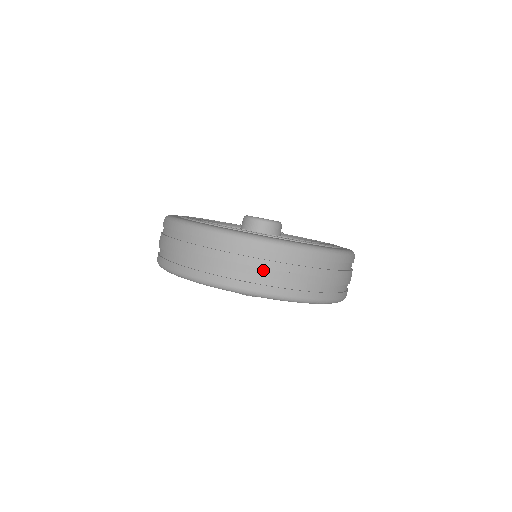
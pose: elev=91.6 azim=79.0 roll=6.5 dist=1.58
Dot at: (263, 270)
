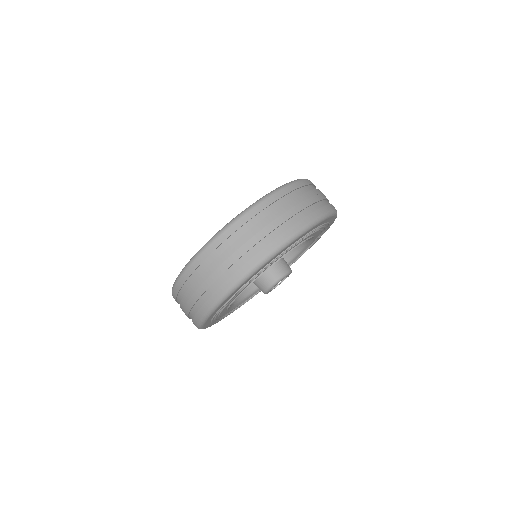
Dot at: (250, 241)
